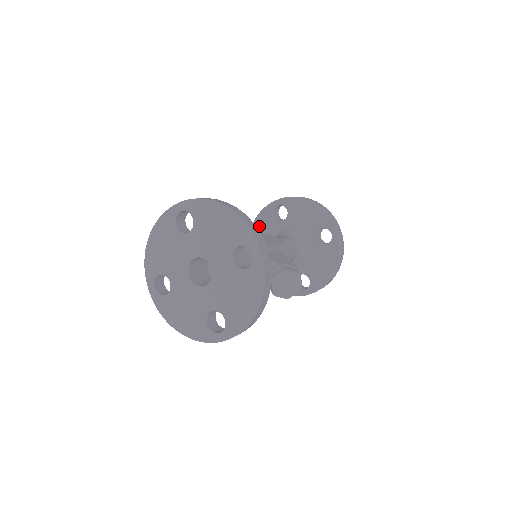
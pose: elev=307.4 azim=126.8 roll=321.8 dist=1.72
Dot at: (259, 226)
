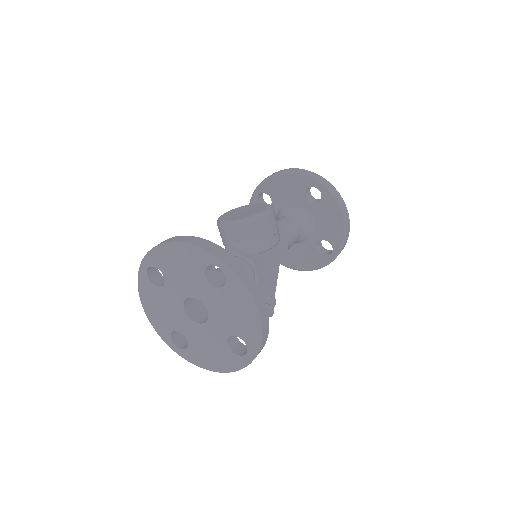
Dot at: (287, 181)
